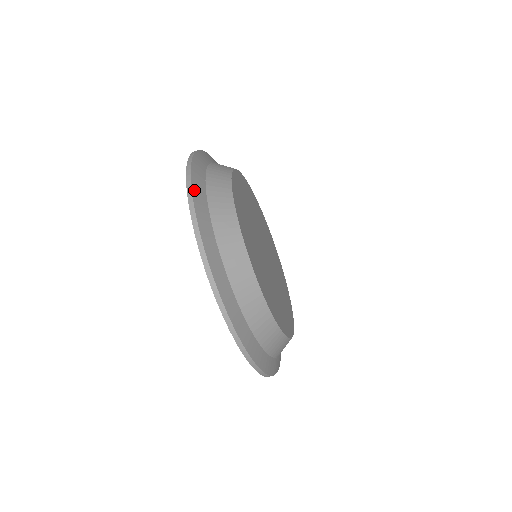
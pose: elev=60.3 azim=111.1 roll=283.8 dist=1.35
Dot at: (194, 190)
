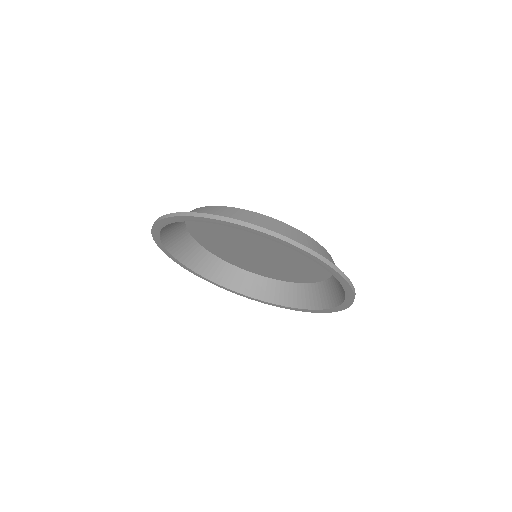
Dot at: occluded
